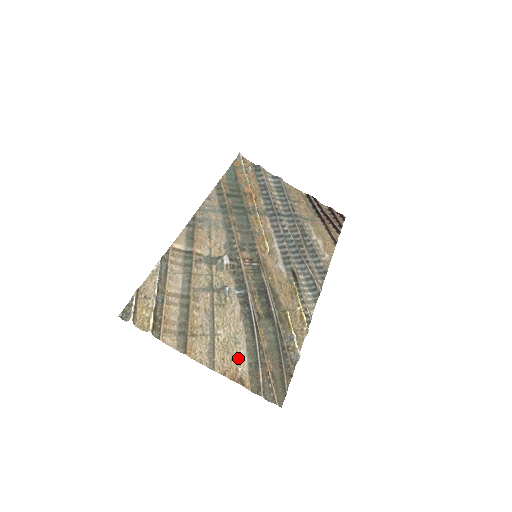
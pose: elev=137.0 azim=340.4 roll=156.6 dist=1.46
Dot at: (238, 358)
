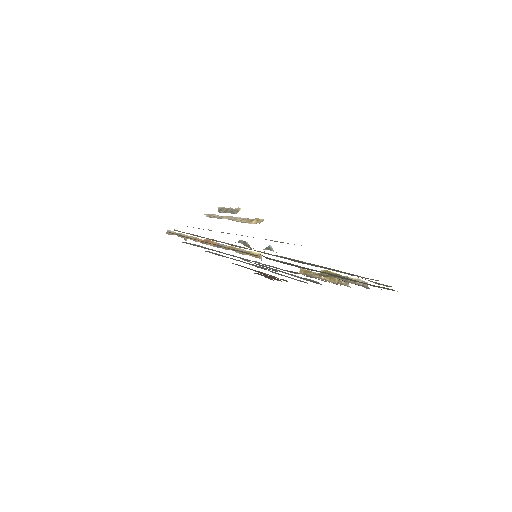
Dot at: occluded
